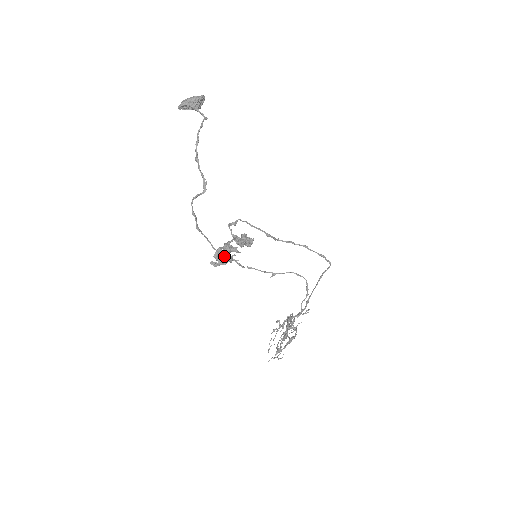
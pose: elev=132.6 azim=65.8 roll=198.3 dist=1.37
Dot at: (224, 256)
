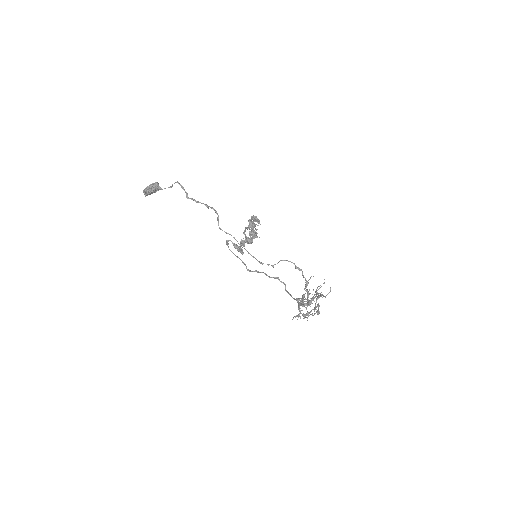
Dot at: (252, 231)
